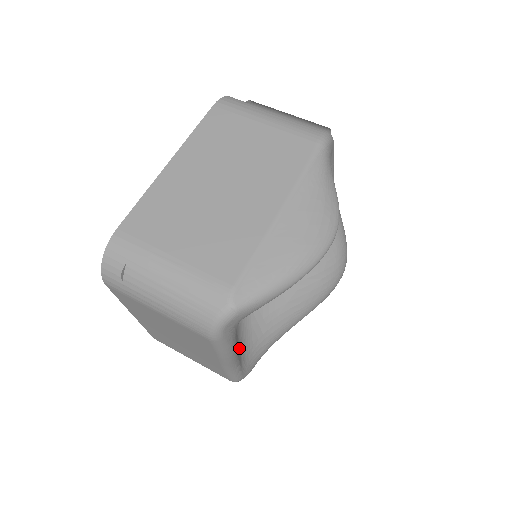
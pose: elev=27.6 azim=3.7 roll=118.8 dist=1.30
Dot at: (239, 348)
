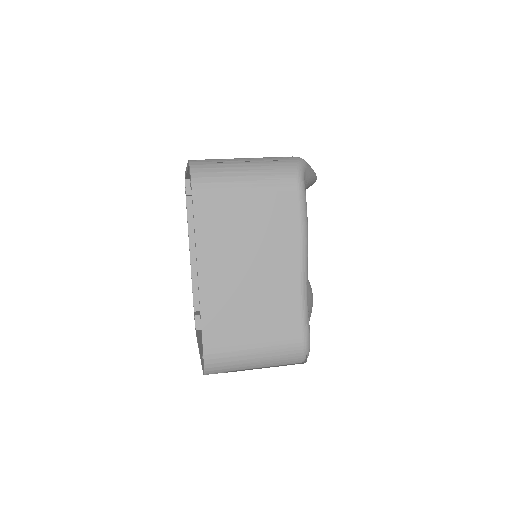
Dot at: occluded
